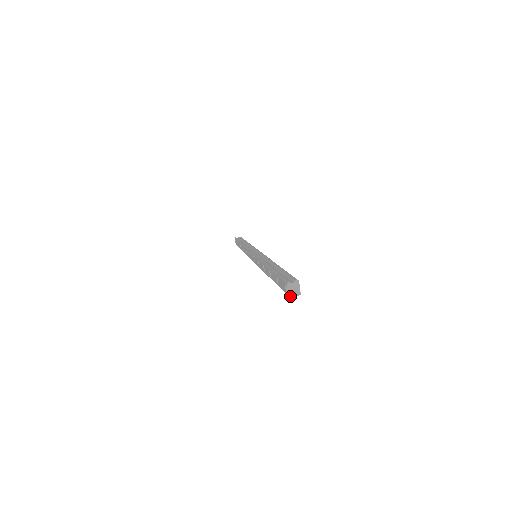
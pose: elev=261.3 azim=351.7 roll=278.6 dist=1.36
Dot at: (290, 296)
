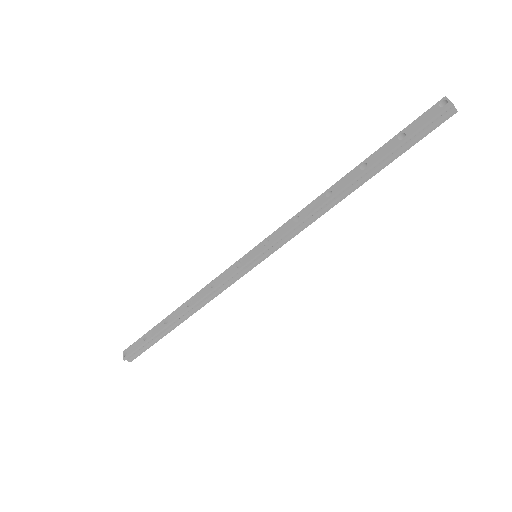
Dot at: (453, 104)
